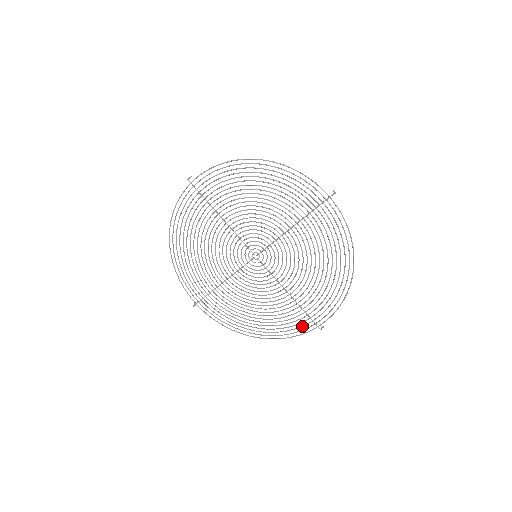
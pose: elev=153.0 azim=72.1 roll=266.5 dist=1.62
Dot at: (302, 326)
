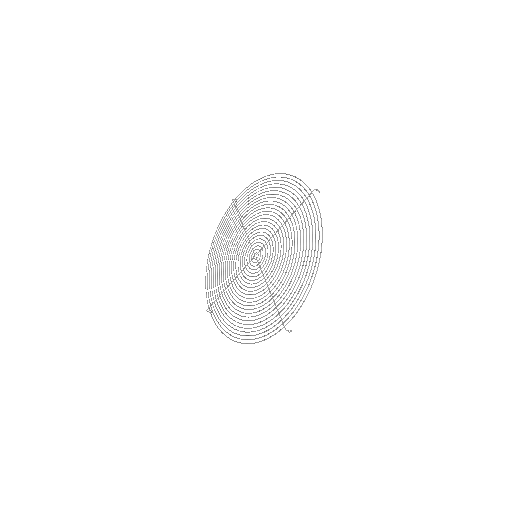
Dot at: (273, 326)
